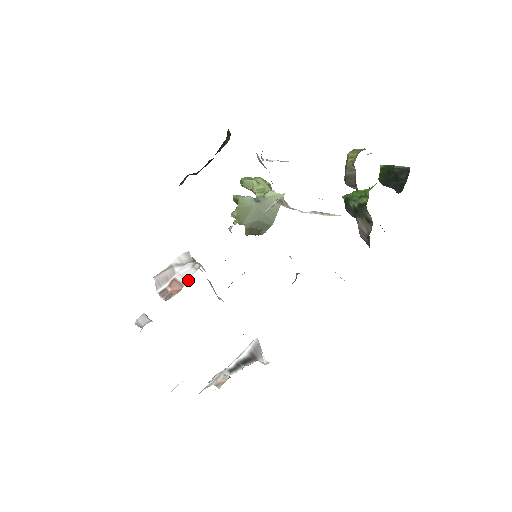
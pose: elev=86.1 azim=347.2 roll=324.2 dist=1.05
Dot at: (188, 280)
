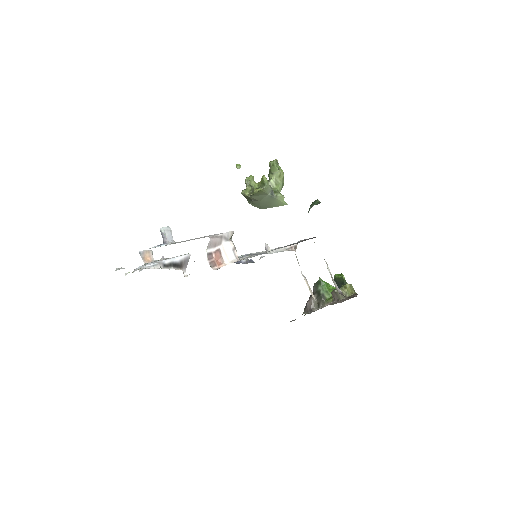
Dot at: occluded
